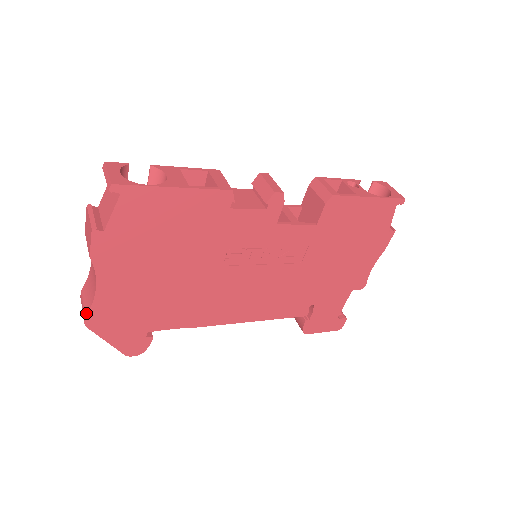
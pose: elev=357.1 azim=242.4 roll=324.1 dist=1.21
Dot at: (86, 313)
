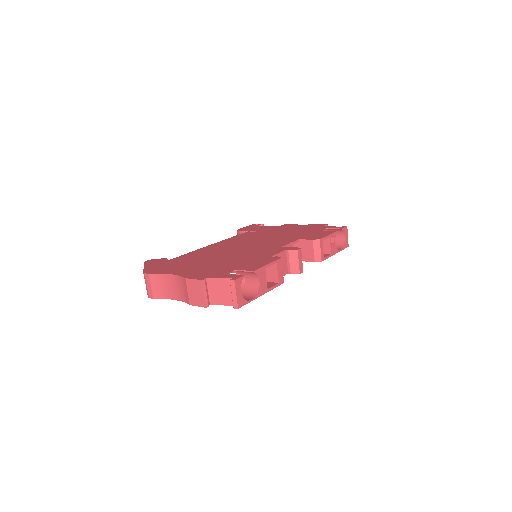
Dot at: (155, 298)
